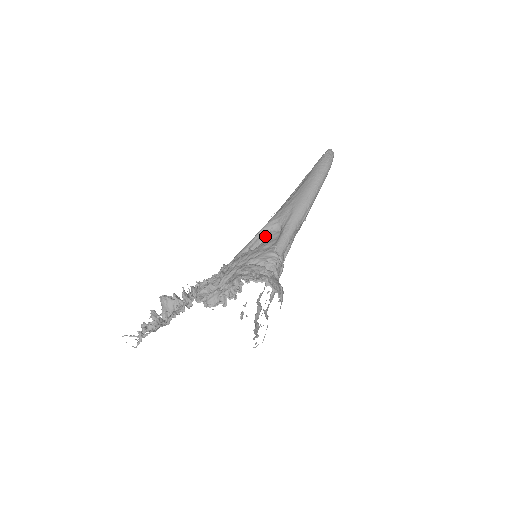
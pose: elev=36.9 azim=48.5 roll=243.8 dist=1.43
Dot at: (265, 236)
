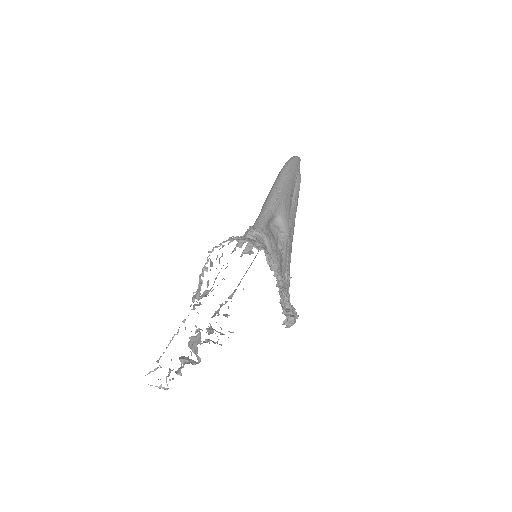
Dot at: occluded
